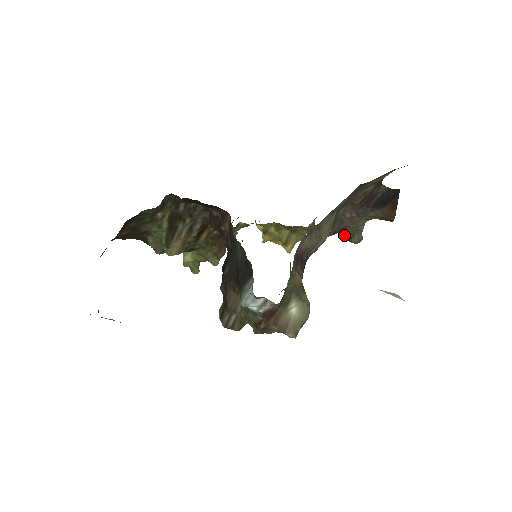
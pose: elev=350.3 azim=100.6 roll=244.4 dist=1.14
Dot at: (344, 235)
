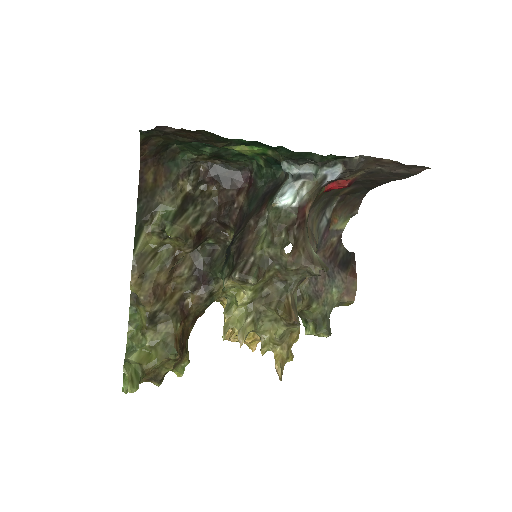
Dot at: (313, 328)
